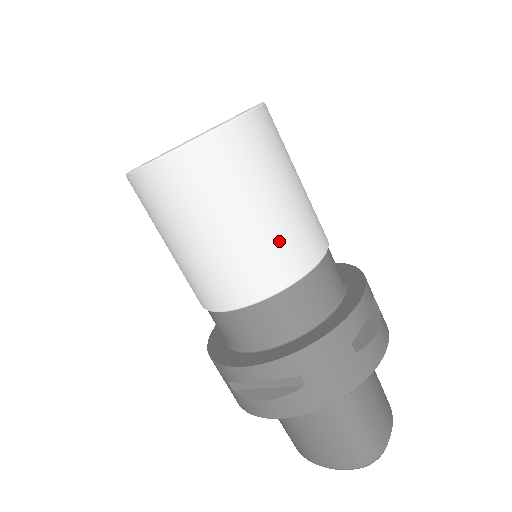
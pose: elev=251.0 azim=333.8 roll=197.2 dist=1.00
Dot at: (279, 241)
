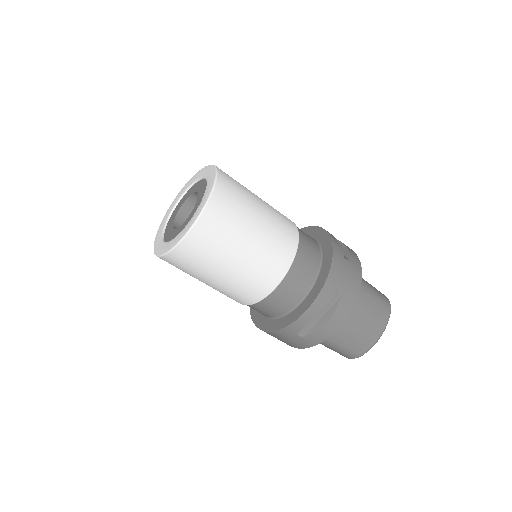
Dot at: (234, 290)
